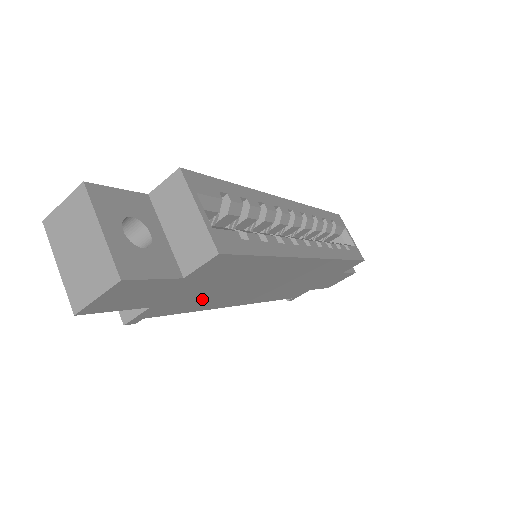
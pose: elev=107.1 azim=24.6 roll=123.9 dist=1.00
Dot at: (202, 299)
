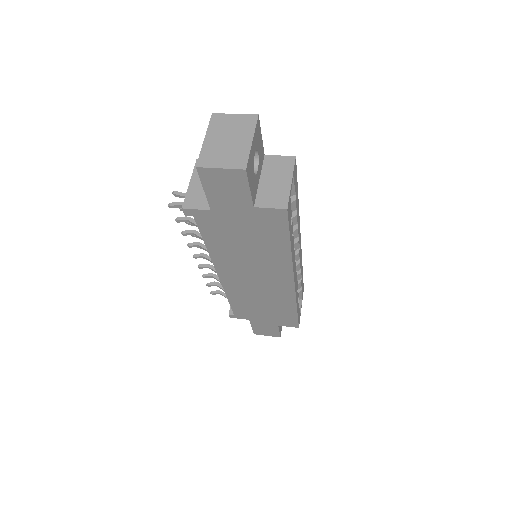
Dot at: (226, 240)
